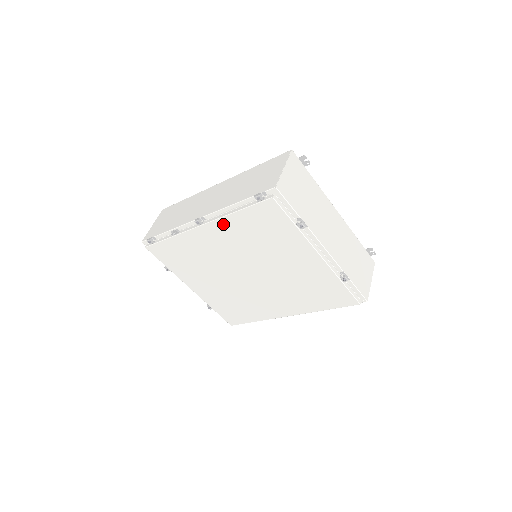
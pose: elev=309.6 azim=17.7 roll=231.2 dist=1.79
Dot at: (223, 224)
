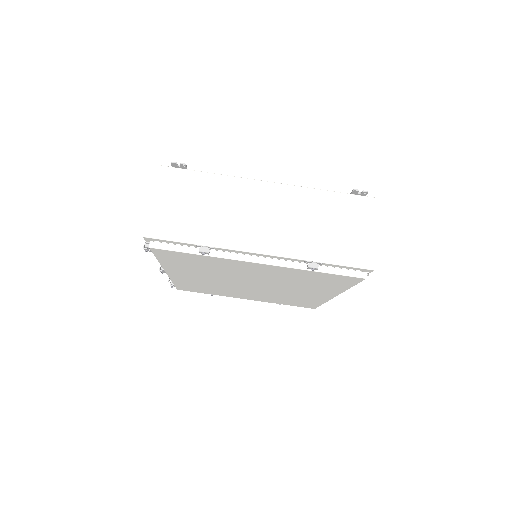
Dot at: (171, 269)
